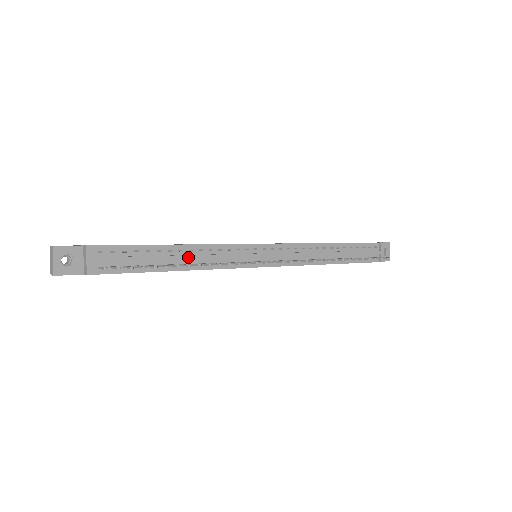
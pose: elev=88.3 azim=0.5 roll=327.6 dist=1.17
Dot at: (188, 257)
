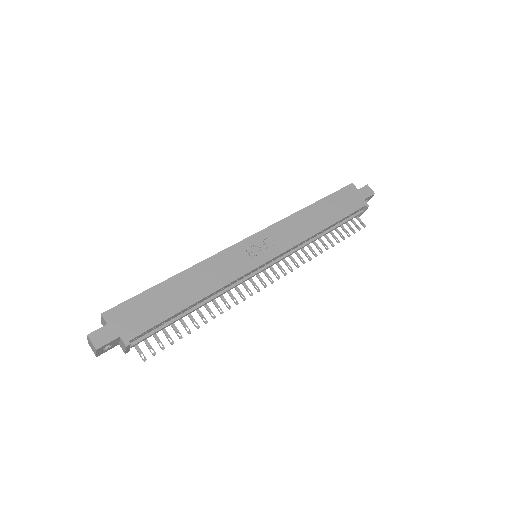
Dot at: (204, 305)
